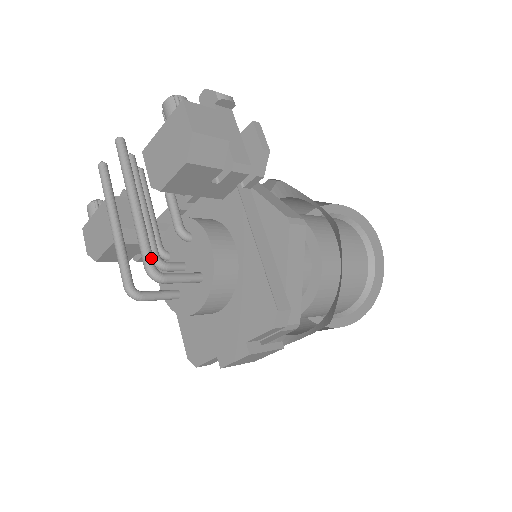
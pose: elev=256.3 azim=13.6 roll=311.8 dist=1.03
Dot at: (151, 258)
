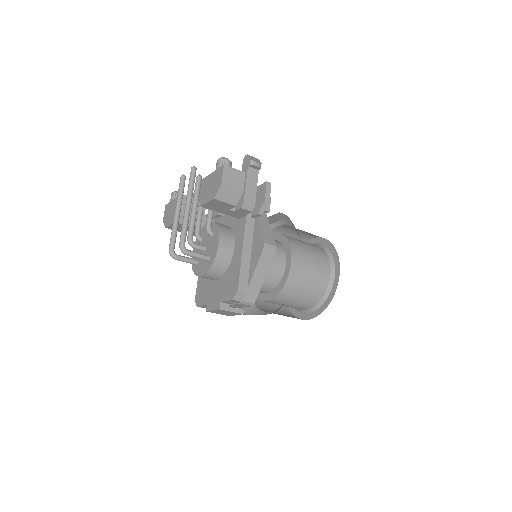
Dot at: (184, 240)
